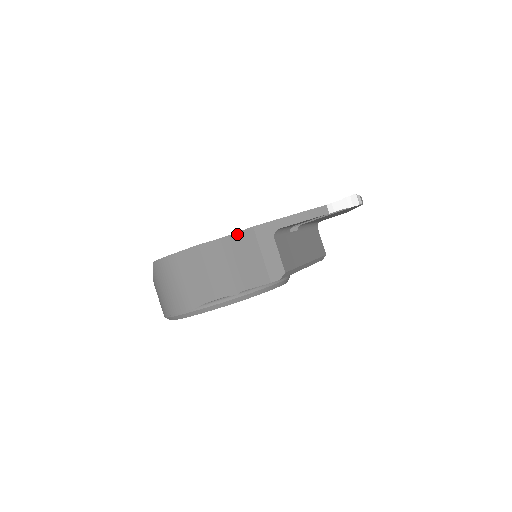
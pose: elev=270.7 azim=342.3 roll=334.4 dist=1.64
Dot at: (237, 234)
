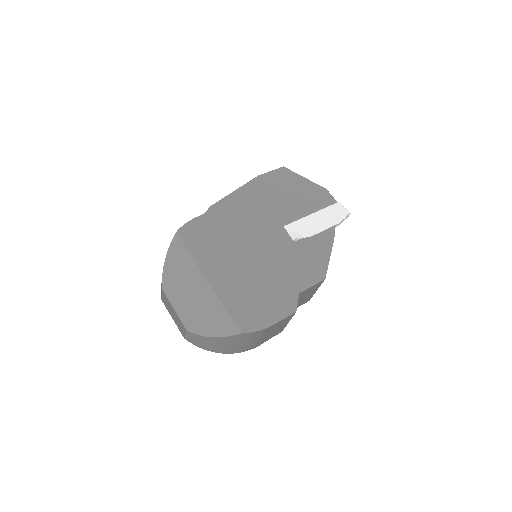
Dot at: (312, 287)
